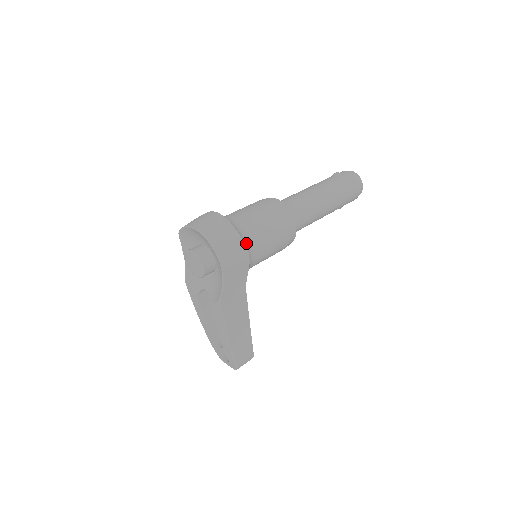
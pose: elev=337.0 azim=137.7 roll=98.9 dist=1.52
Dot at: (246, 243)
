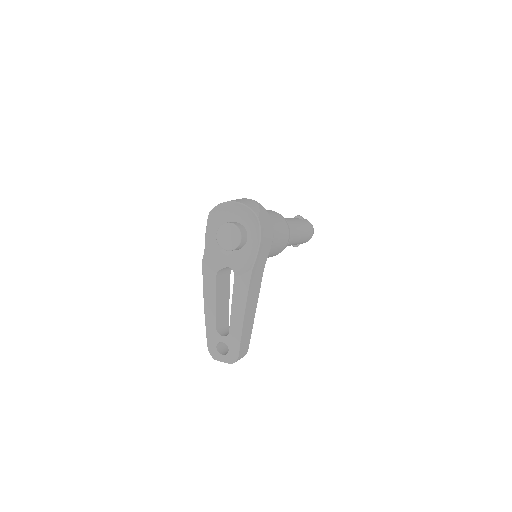
Dot at: occluded
